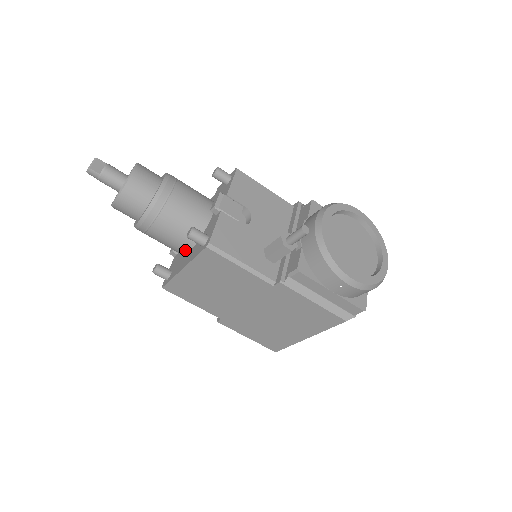
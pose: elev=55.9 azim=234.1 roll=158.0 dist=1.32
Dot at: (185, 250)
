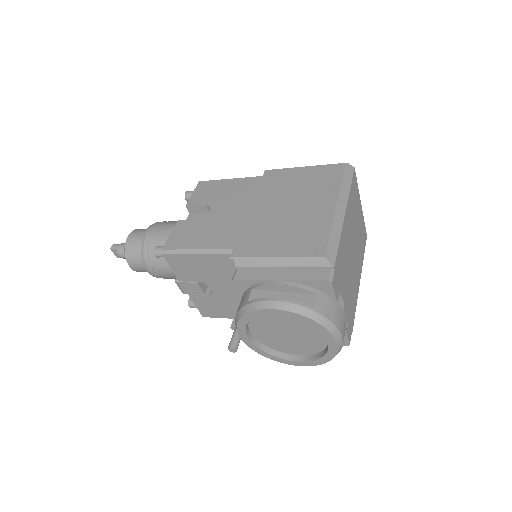
Dot at: occluded
